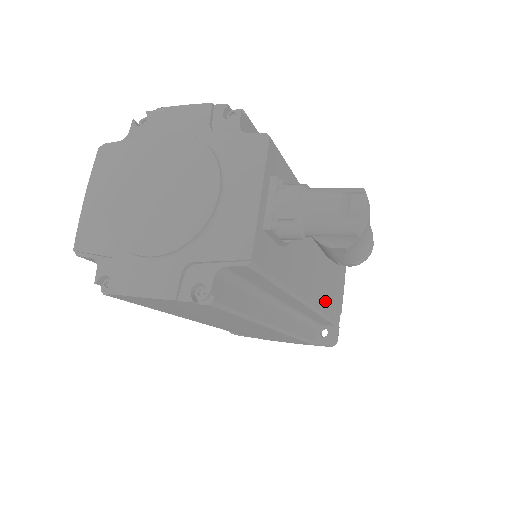
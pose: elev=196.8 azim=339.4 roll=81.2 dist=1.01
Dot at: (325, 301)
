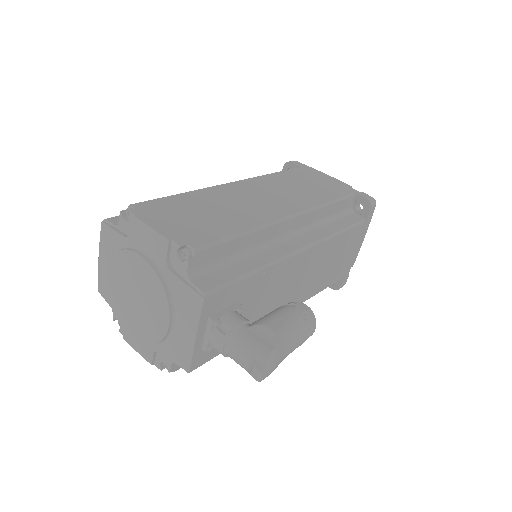
Dot at: (317, 287)
